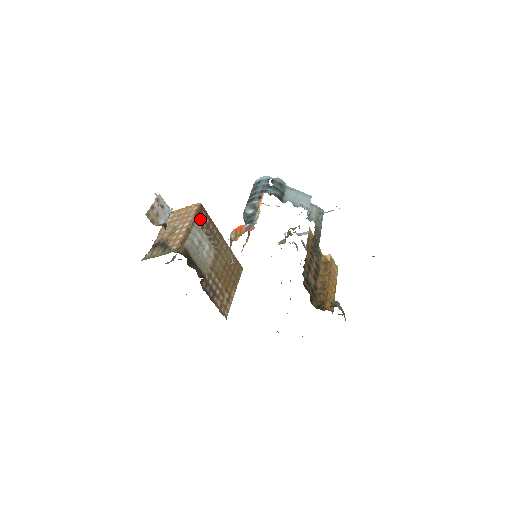
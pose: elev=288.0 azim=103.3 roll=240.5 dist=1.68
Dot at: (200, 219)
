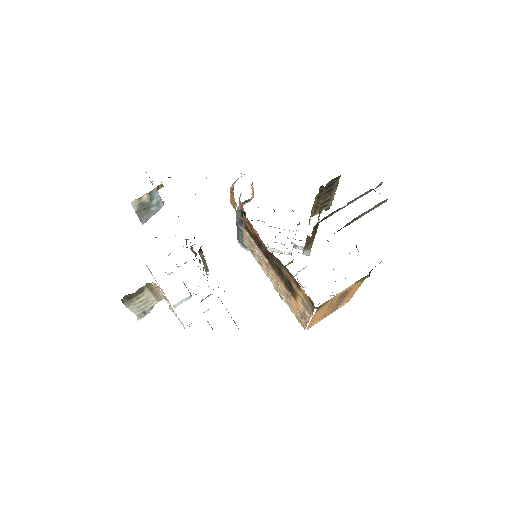
Dot at: occluded
